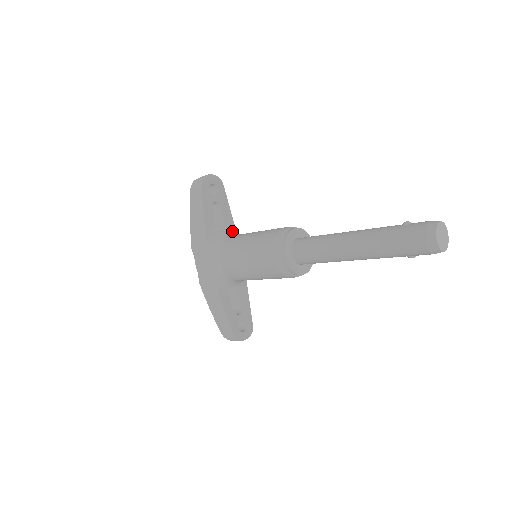
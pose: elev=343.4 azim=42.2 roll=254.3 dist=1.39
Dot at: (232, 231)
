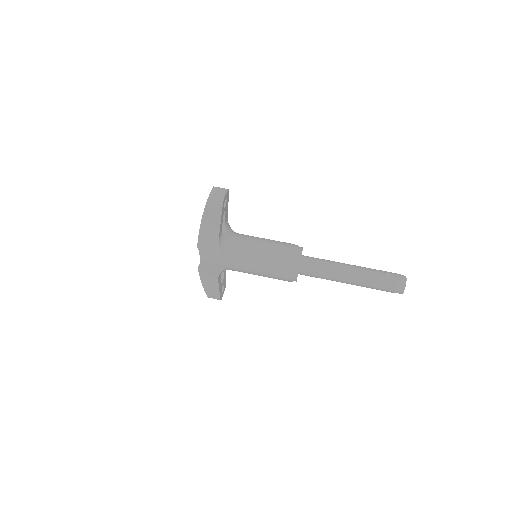
Dot at: (228, 227)
